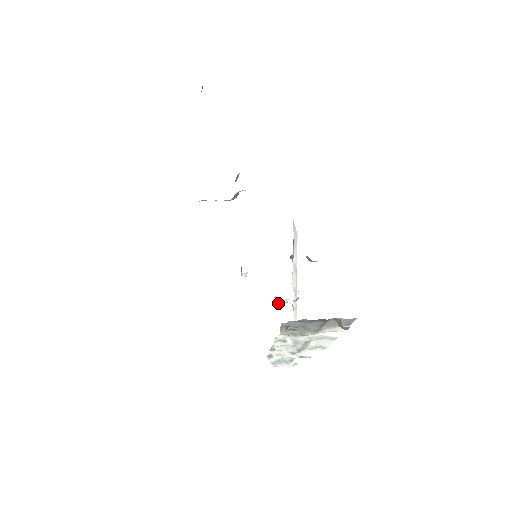
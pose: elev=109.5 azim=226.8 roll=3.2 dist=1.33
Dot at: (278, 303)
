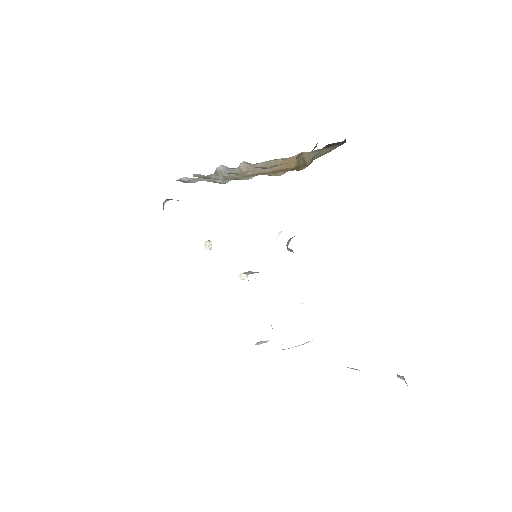
Dot at: occluded
